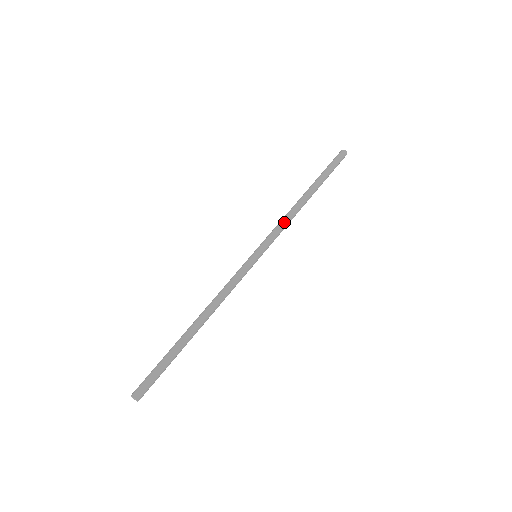
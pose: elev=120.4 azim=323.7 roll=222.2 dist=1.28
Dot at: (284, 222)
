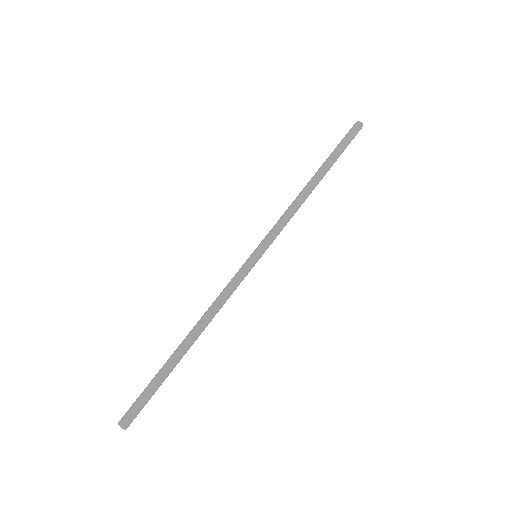
Dot at: (288, 214)
